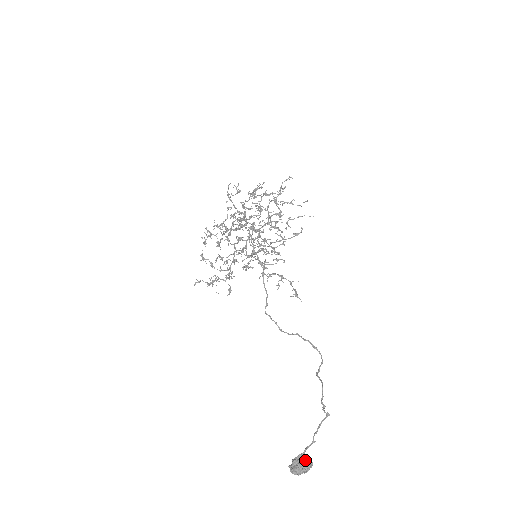
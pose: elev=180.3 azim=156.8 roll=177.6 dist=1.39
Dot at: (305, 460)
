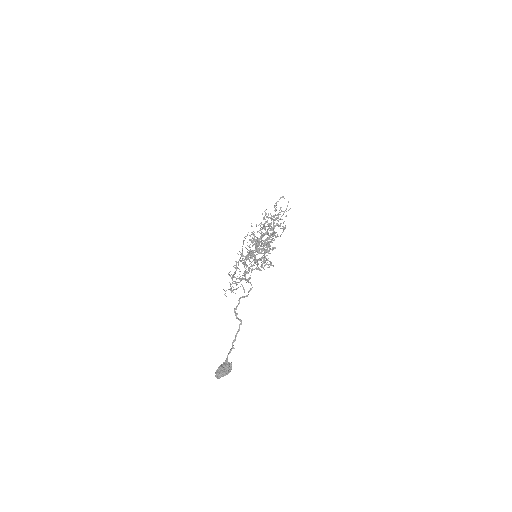
Dot at: (226, 364)
